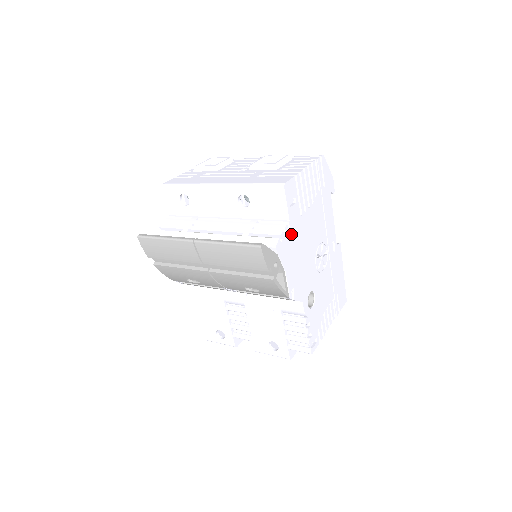
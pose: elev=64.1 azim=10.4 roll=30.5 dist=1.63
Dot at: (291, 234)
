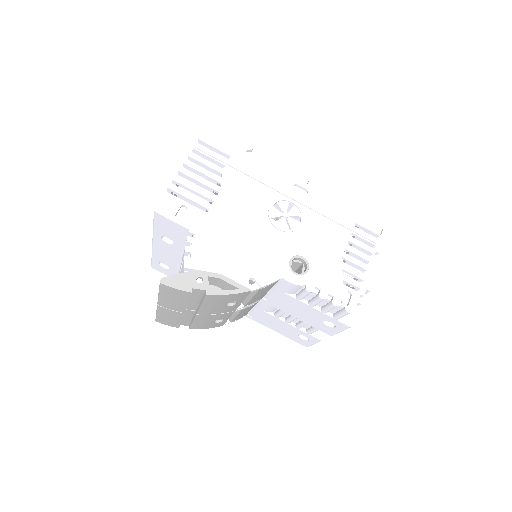
Dot at: (203, 238)
